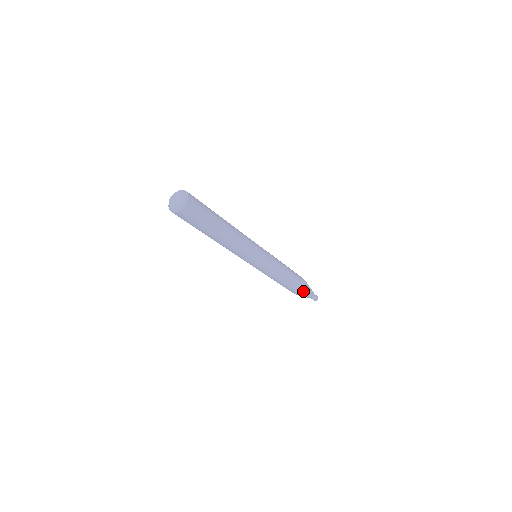
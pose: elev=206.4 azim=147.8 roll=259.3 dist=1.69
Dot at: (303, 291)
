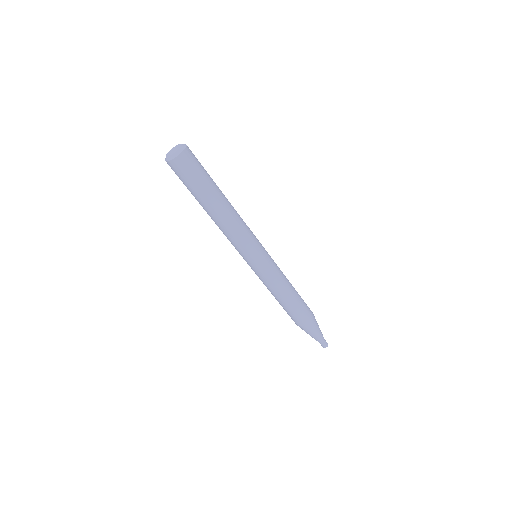
Dot at: (309, 322)
